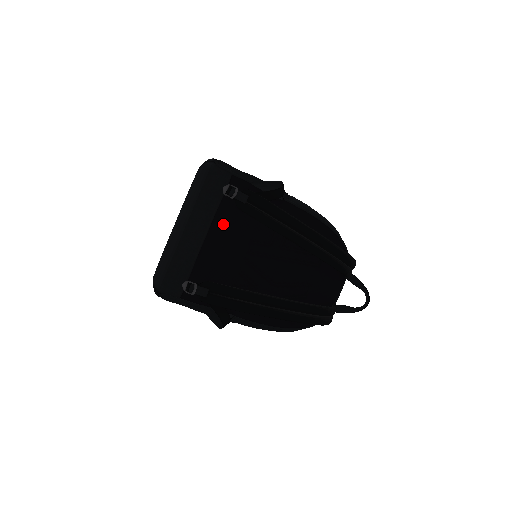
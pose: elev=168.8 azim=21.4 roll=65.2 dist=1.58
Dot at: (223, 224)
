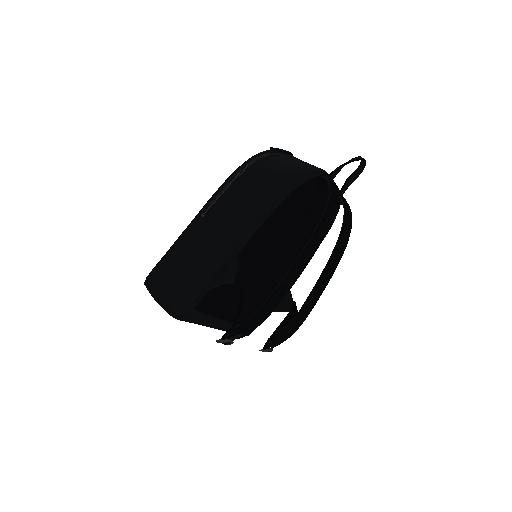
Dot at: (229, 310)
